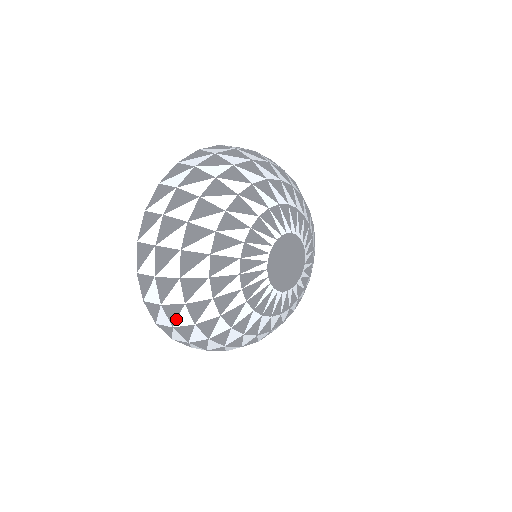
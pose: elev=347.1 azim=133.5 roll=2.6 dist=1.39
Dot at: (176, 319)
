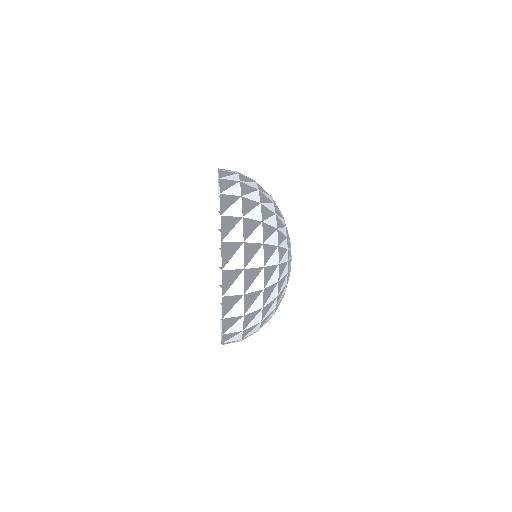
Dot at: (250, 260)
